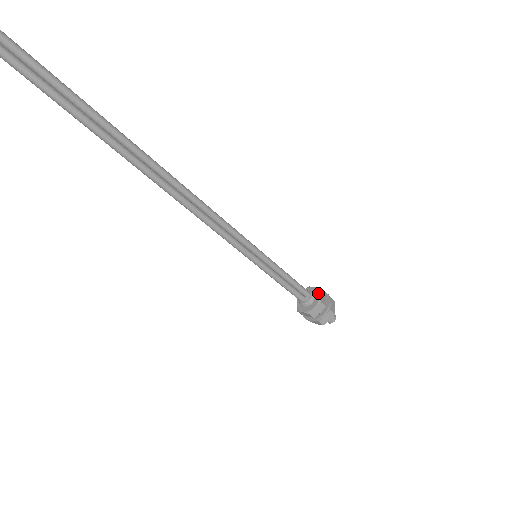
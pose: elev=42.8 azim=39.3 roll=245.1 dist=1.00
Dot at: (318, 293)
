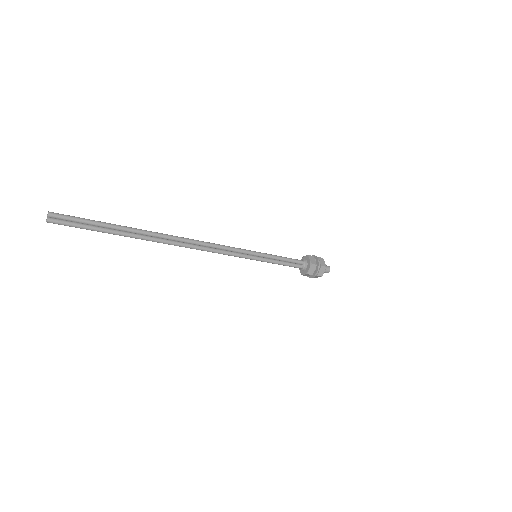
Dot at: (308, 259)
